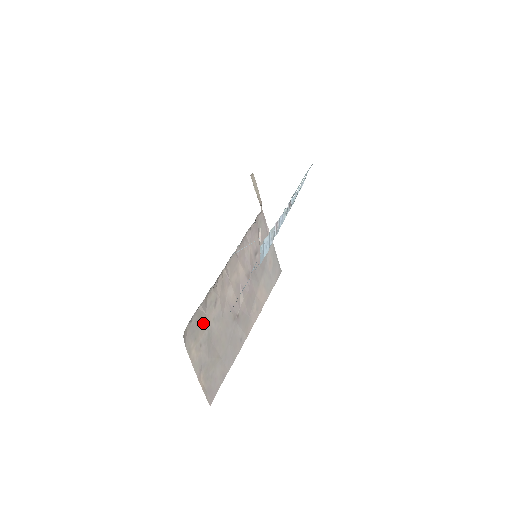
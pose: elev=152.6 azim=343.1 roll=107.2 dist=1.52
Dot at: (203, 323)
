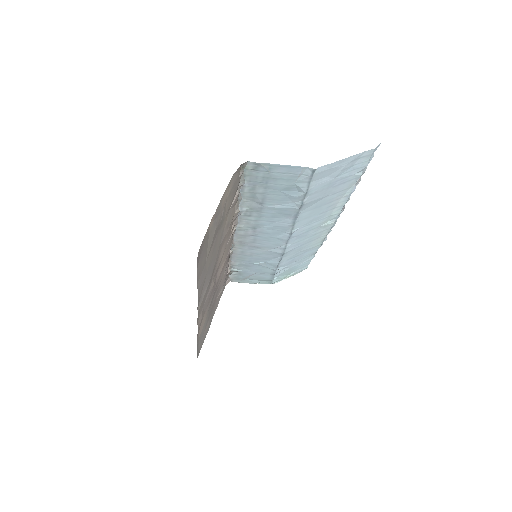
Dot at: (229, 206)
